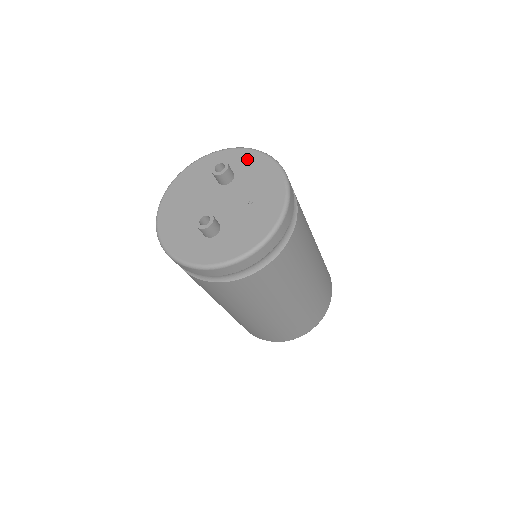
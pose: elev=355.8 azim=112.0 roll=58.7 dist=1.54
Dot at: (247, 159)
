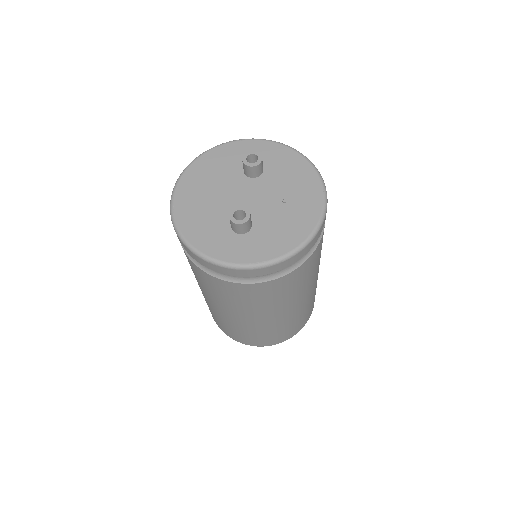
Dot at: (277, 153)
